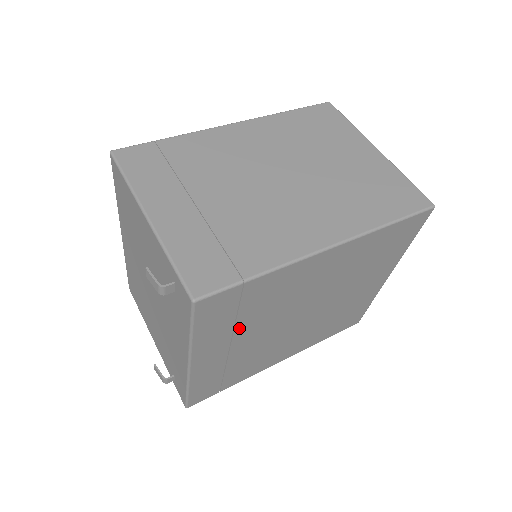
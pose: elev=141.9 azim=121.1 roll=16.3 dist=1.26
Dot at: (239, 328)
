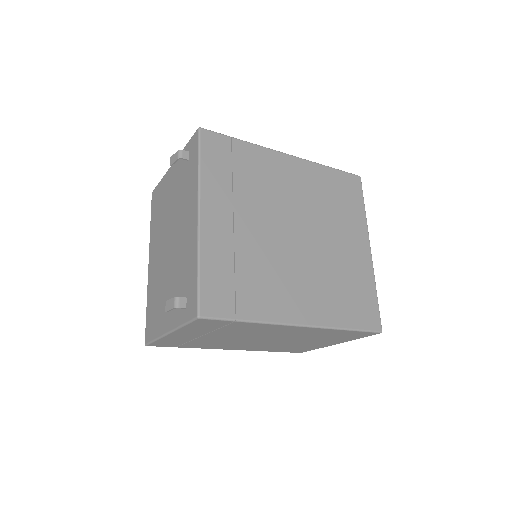
Dot at: (237, 194)
